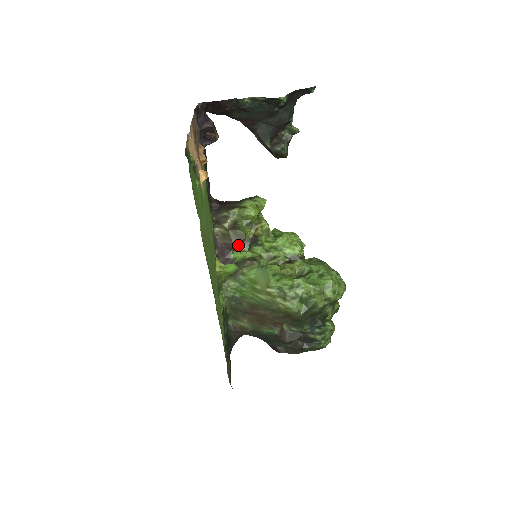
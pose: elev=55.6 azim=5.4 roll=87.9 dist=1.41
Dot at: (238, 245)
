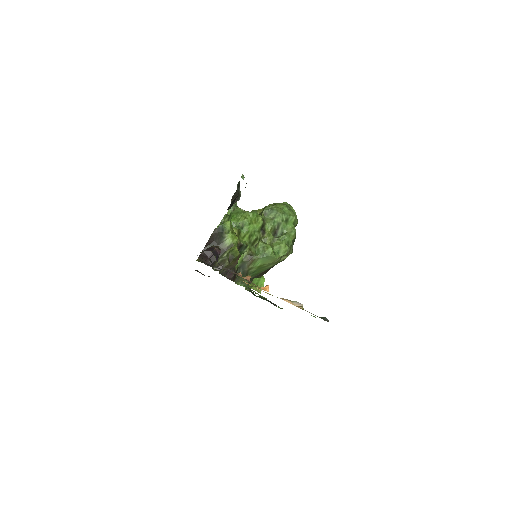
Dot at: occluded
